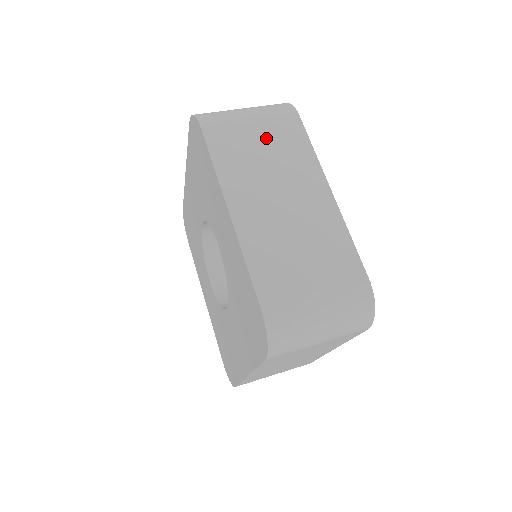
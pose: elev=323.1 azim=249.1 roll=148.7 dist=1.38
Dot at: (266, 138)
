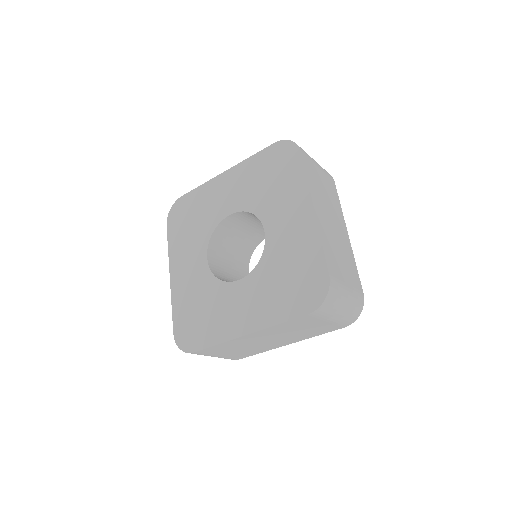
Dot at: occluded
